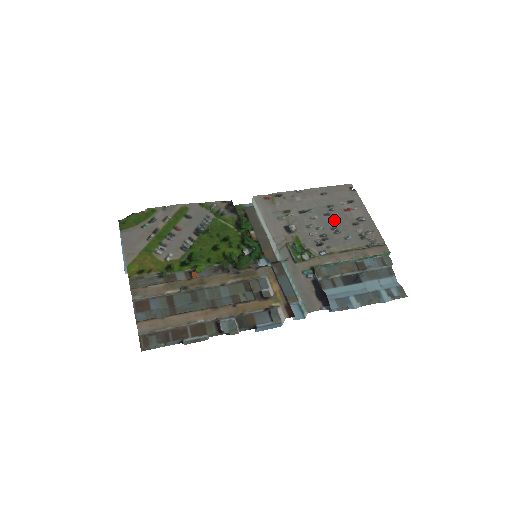
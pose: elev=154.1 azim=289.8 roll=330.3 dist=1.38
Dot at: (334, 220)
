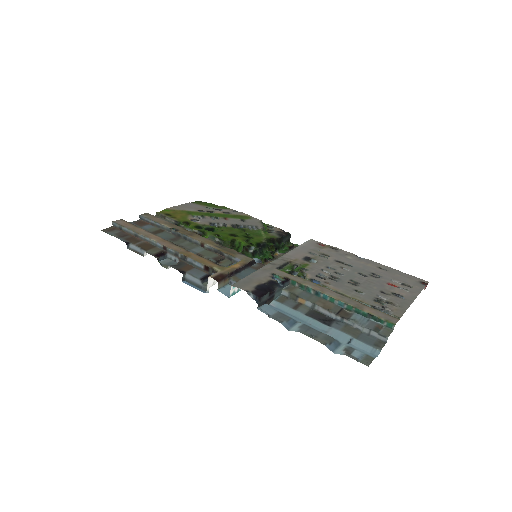
Dot at: (364, 279)
